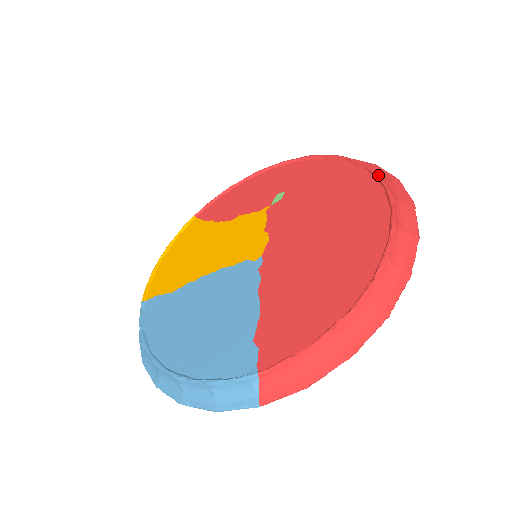
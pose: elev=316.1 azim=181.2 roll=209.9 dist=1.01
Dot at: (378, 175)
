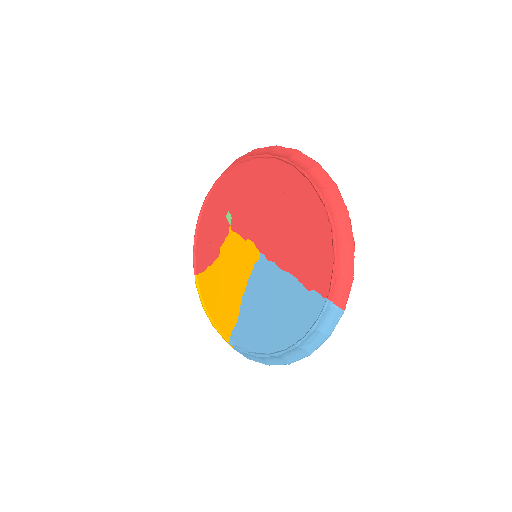
Dot at: (266, 155)
